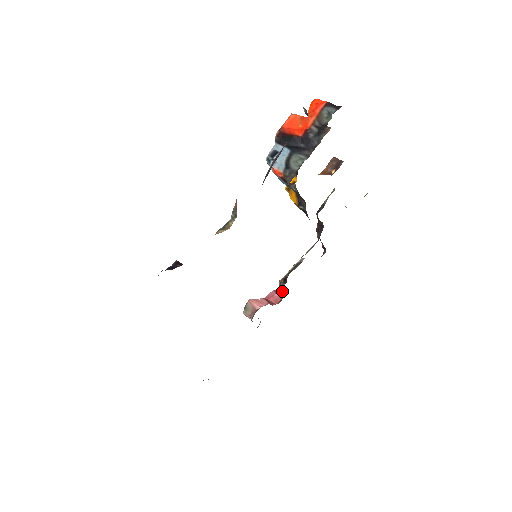
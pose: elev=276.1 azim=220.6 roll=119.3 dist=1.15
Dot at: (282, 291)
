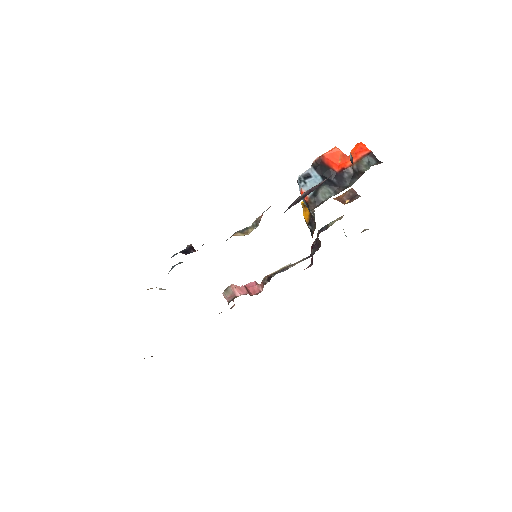
Dot at: (263, 285)
